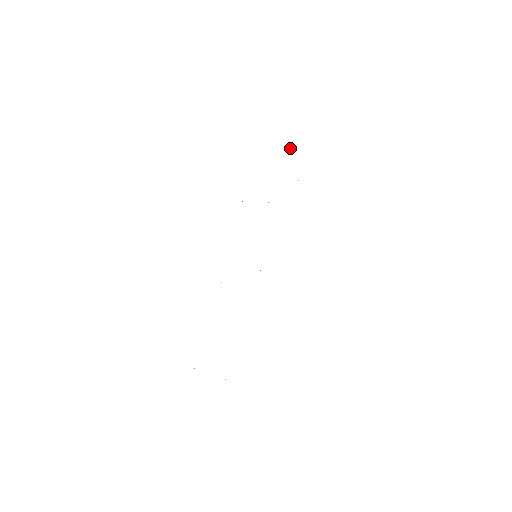
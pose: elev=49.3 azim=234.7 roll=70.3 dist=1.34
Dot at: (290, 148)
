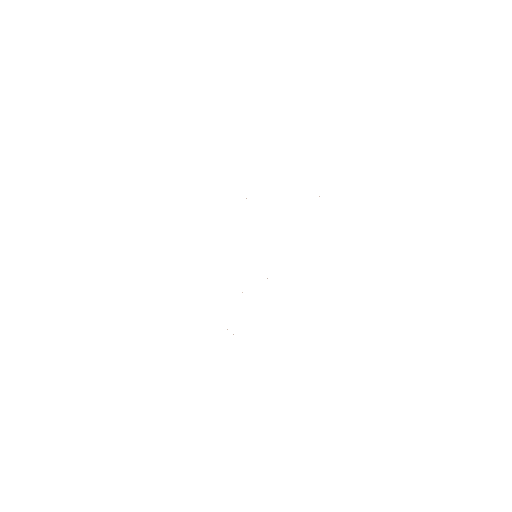
Dot at: occluded
